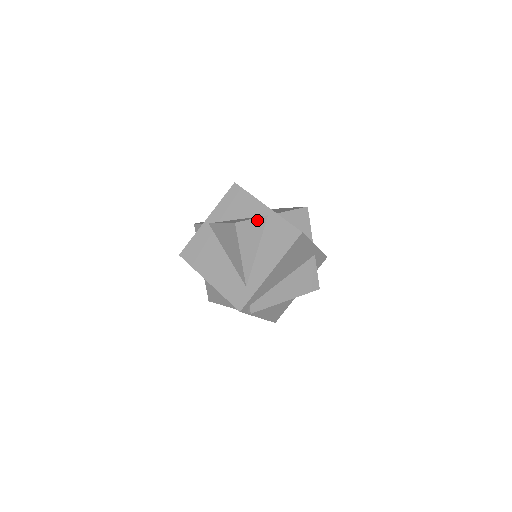
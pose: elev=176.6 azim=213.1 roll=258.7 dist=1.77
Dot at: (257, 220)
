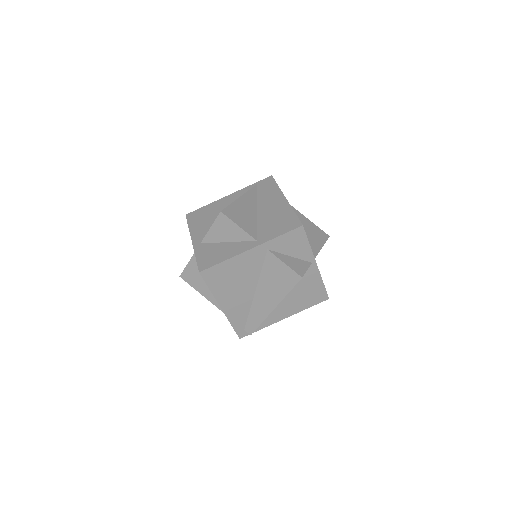
Dot at: (192, 261)
